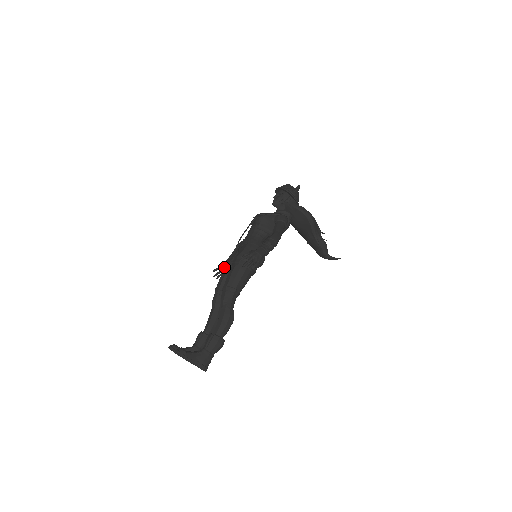
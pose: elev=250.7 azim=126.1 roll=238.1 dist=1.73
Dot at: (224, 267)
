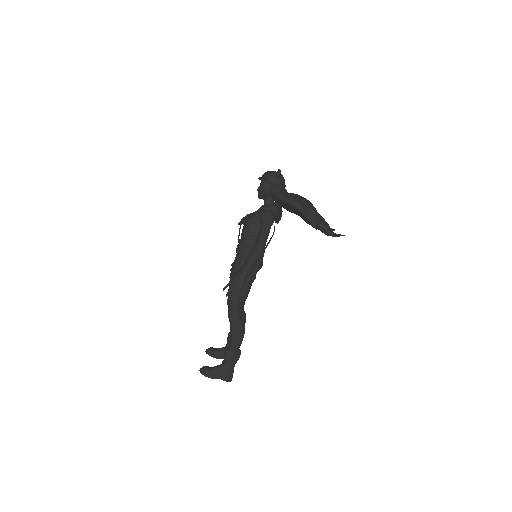
Dot at: occluded
